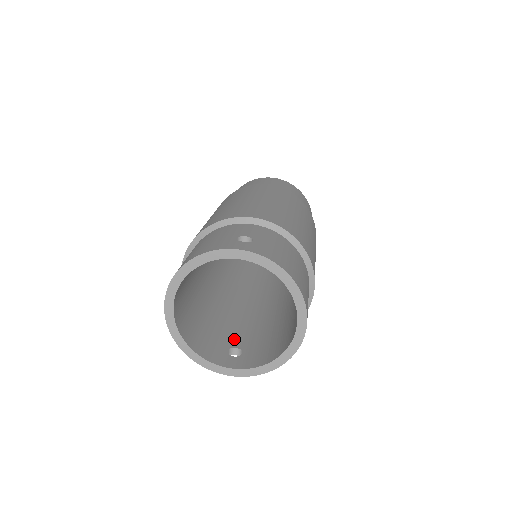
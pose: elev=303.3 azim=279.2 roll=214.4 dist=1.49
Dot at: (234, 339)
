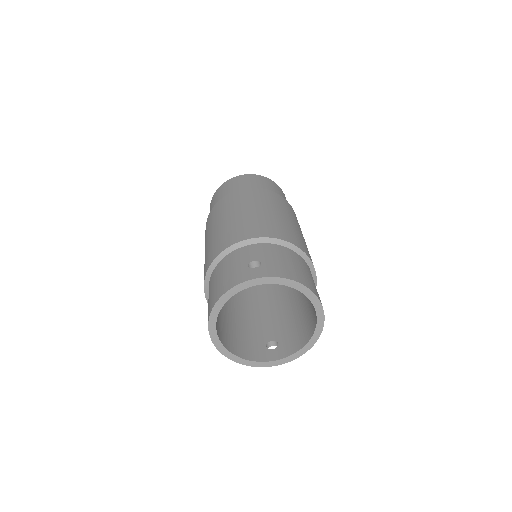
Dot at: (266, 333)
